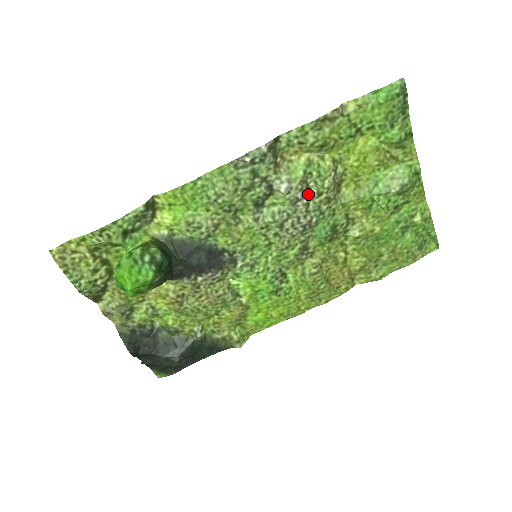
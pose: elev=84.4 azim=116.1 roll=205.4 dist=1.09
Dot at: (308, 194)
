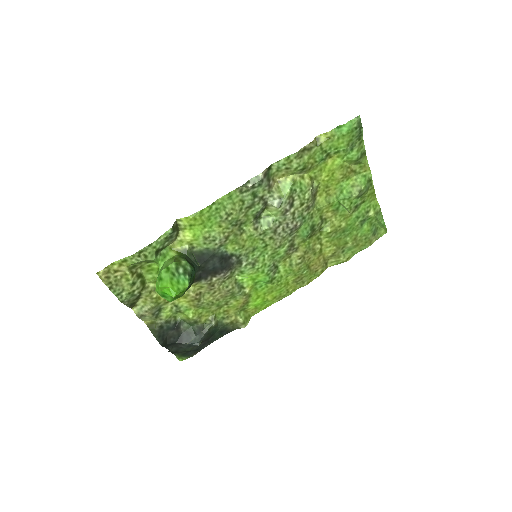
Dot at: (294, 205)
